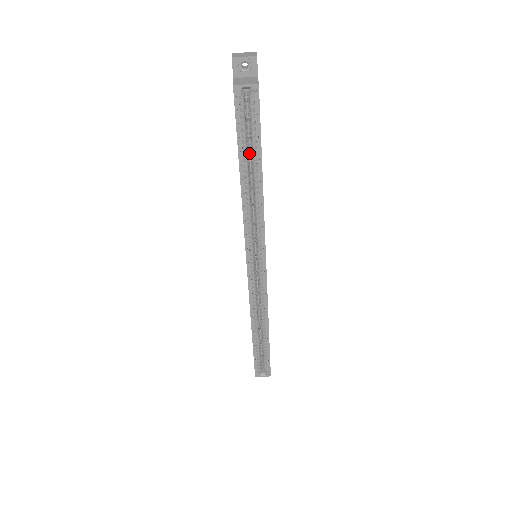
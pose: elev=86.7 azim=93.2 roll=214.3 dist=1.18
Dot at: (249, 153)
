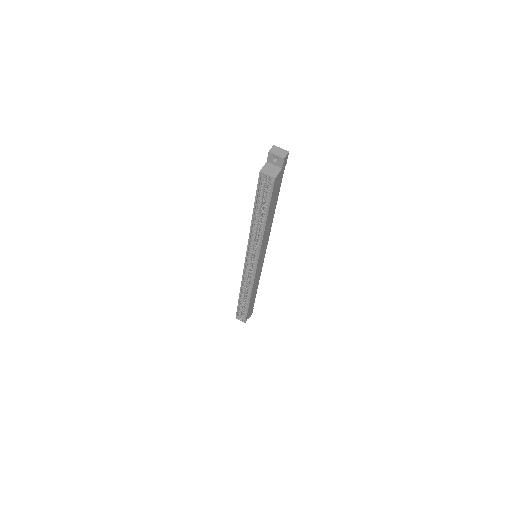
Dot at: occluded
